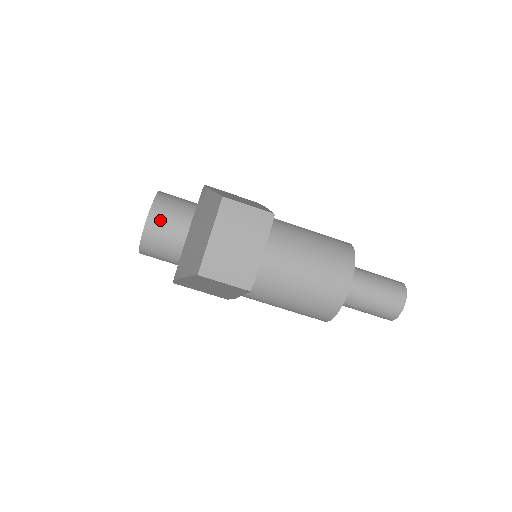
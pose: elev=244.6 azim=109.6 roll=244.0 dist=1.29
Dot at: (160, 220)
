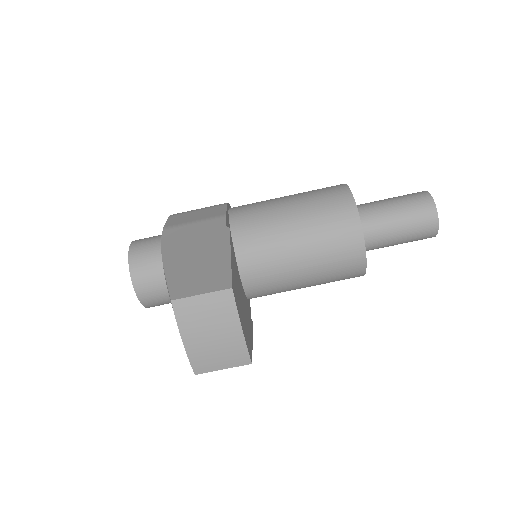
Dot at: (146, 283)
